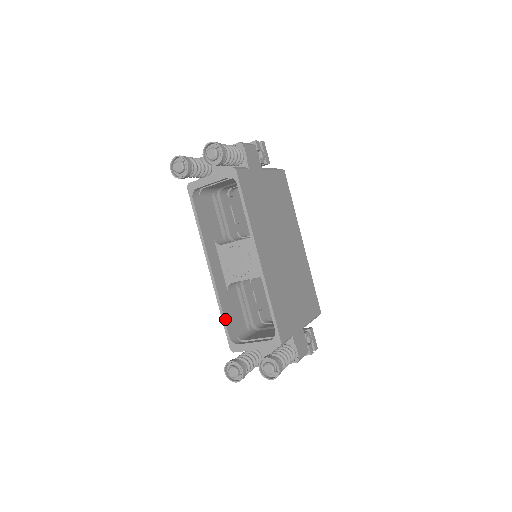
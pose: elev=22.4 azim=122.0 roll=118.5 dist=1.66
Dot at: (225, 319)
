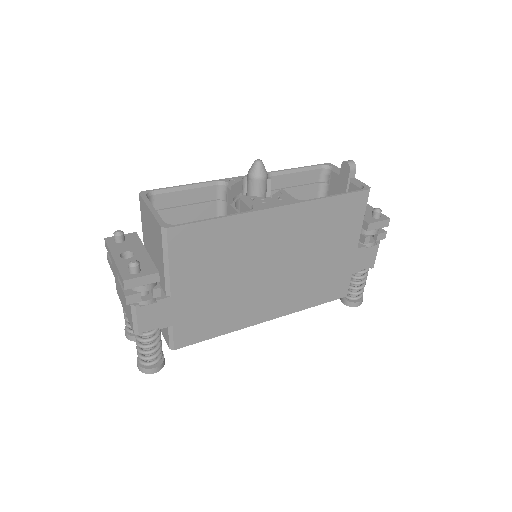
Dot at: occluded
